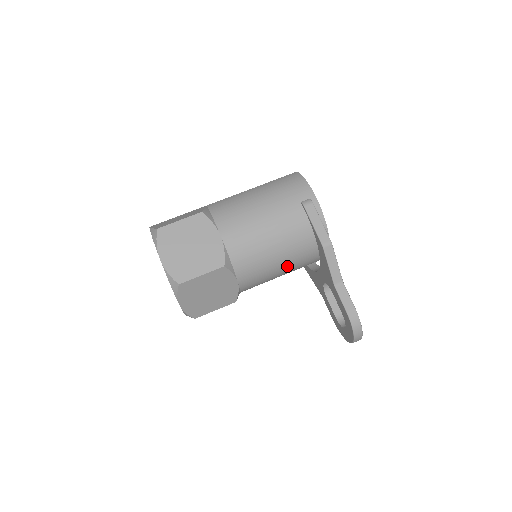
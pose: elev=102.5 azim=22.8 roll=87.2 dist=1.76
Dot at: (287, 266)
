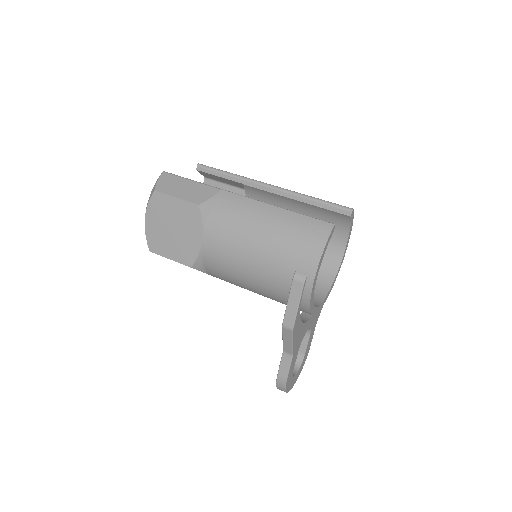
Dot at: occluded
